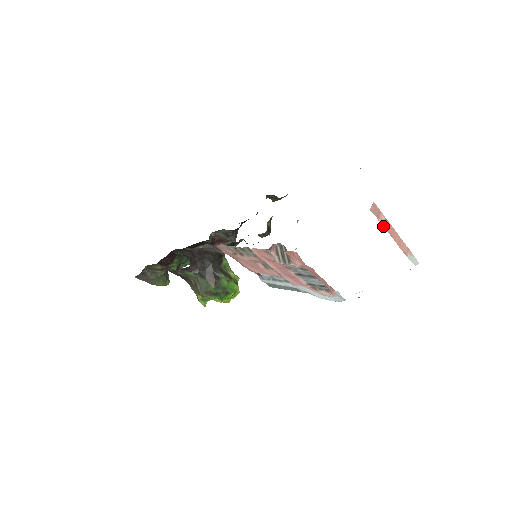
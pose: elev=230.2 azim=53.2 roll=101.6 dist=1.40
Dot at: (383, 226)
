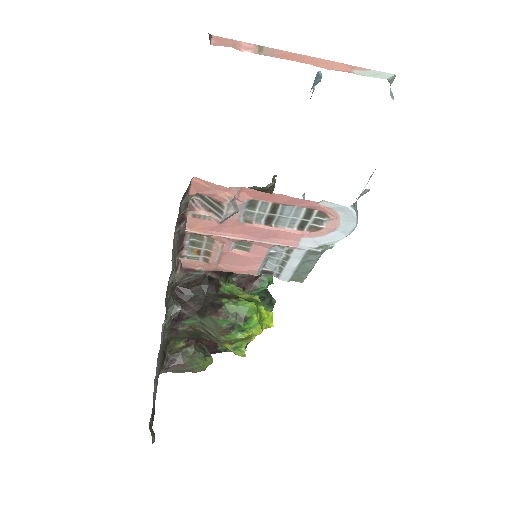
Dot at: occluded
